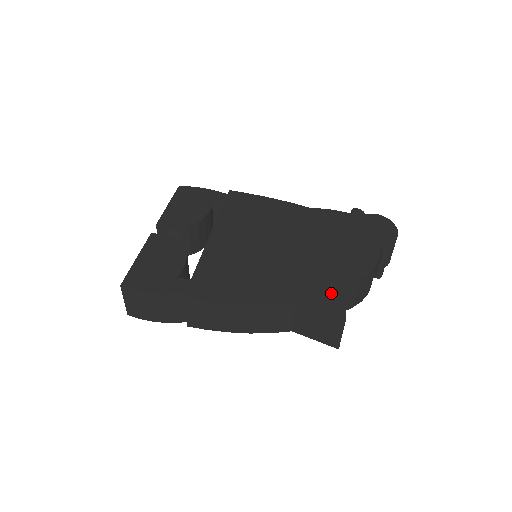
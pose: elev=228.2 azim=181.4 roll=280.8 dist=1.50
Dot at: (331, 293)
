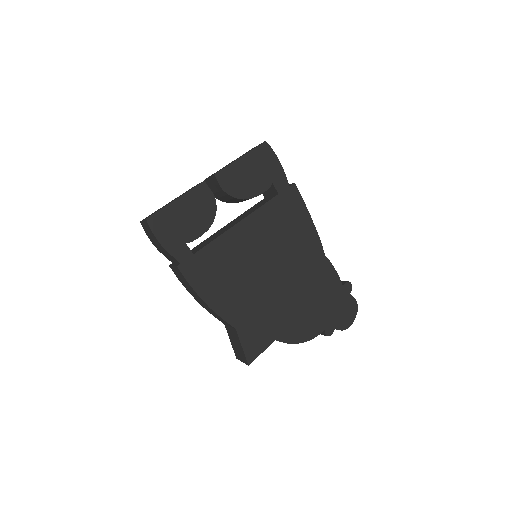
Dot at: (261, 340)
